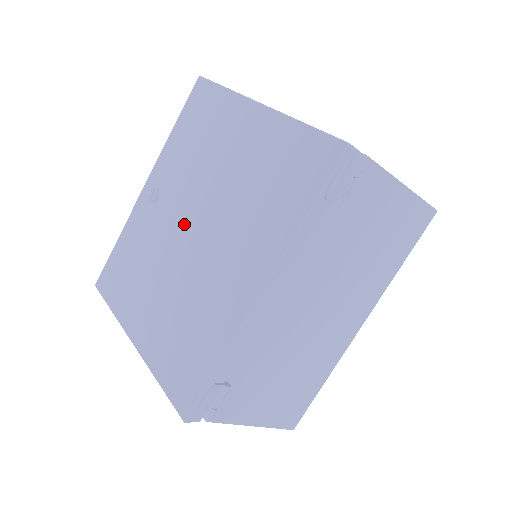
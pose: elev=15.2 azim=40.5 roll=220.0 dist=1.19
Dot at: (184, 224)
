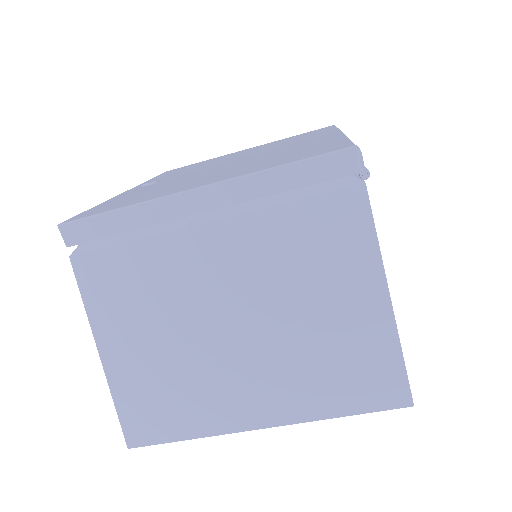
Dot at: (214, 166)
